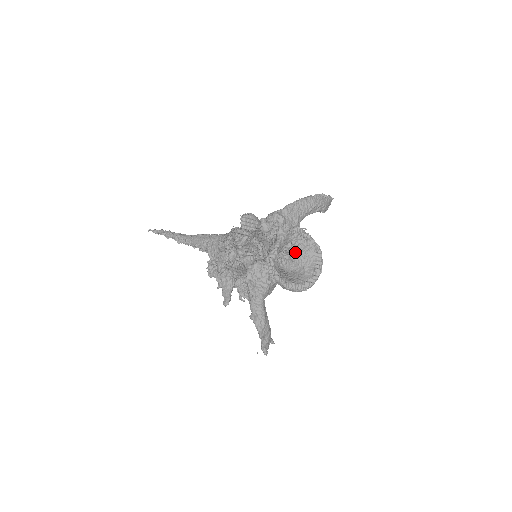
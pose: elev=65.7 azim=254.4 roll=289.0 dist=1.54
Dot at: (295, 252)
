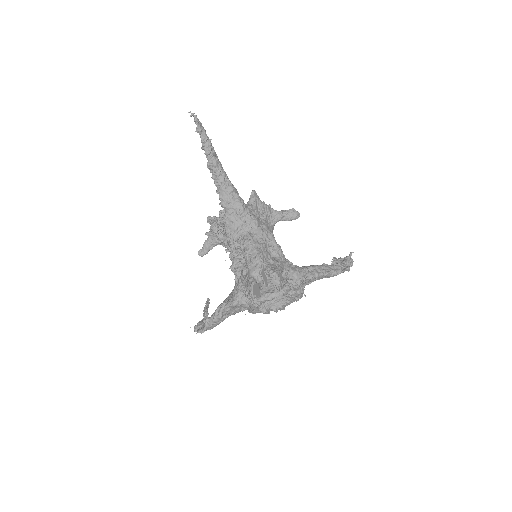
Dot at: occluded
